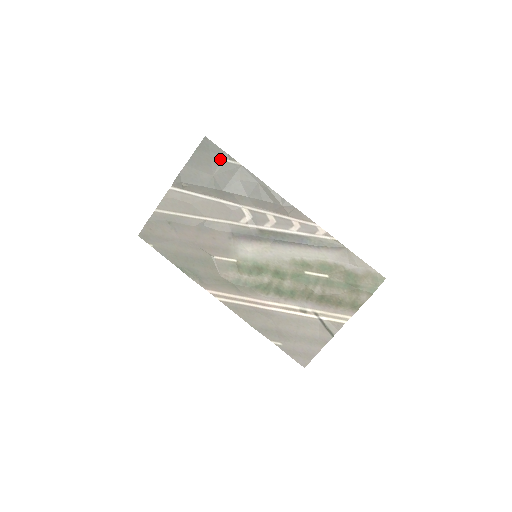
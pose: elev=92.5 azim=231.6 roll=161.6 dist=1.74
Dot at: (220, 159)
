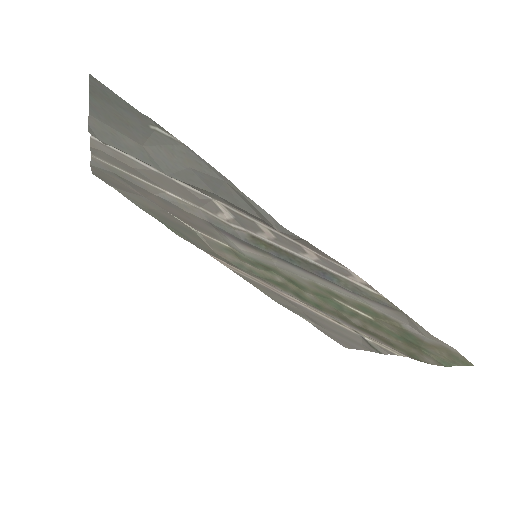
Dot at: (139, 123)
